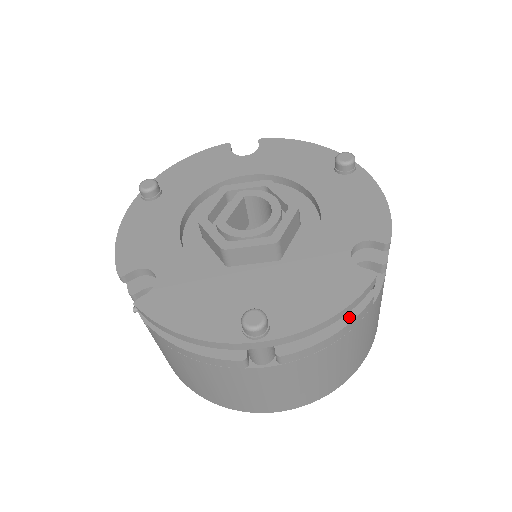
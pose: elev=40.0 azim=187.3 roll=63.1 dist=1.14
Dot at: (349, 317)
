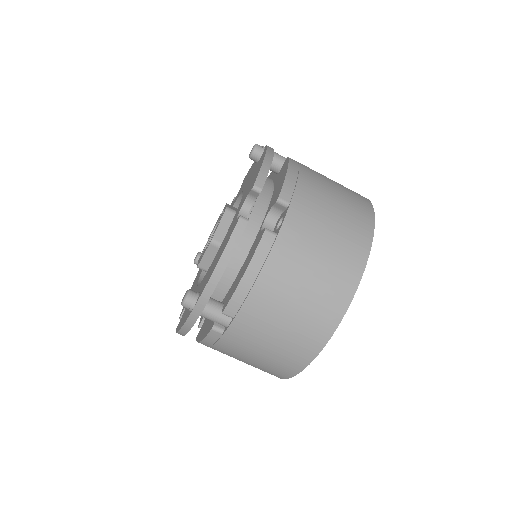
Dot at: (251, 257)
